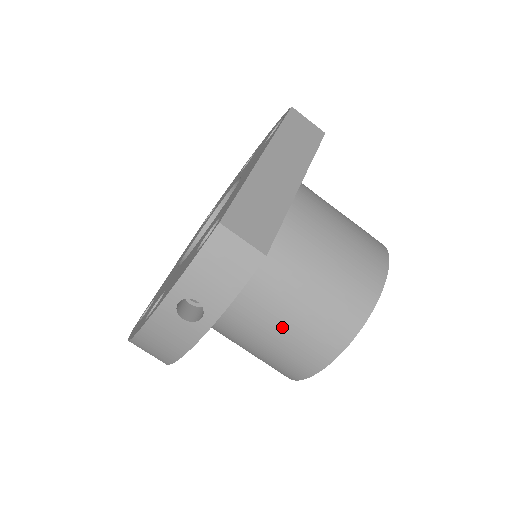
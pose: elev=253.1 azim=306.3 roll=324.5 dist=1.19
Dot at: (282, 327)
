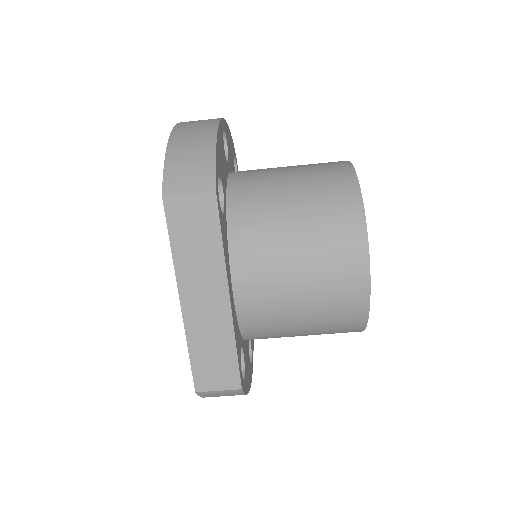
Dot at: occluded
